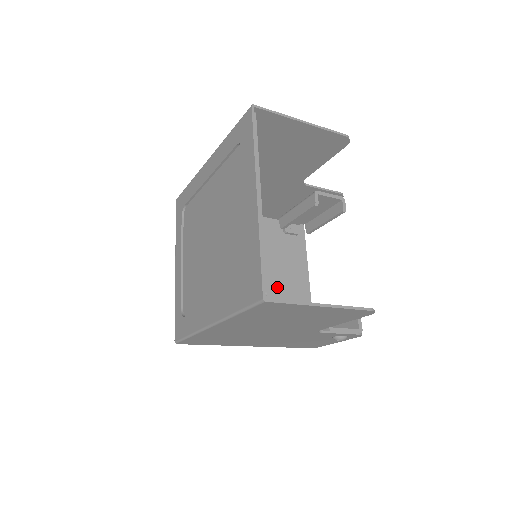
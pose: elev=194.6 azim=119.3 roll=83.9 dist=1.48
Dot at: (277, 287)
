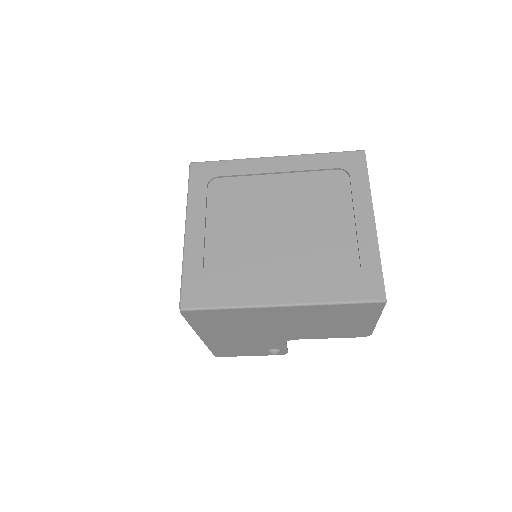
Dot at: occluded
